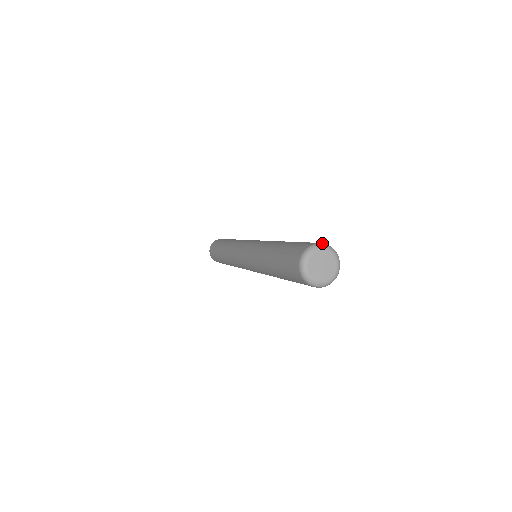
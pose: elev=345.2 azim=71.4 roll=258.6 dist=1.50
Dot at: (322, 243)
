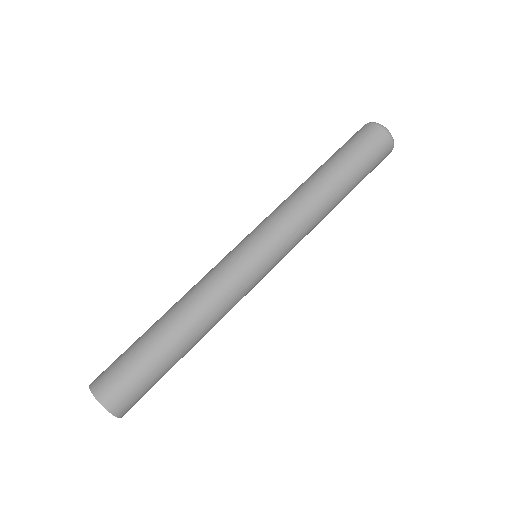
Dot at: occluded
